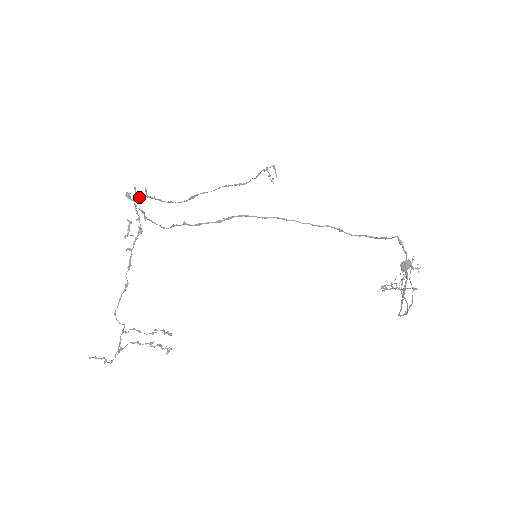
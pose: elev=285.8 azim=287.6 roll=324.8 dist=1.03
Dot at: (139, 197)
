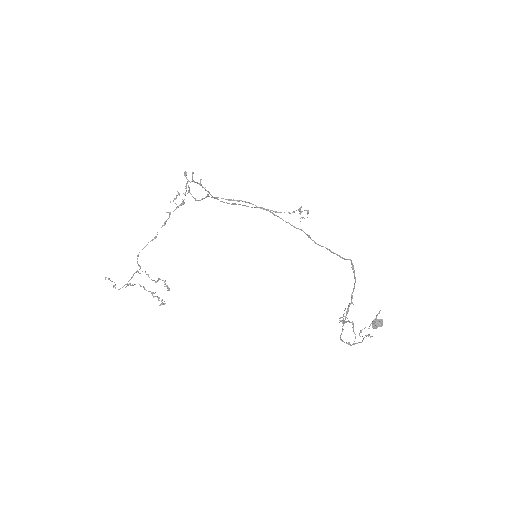
Dot at: (193, 180)
